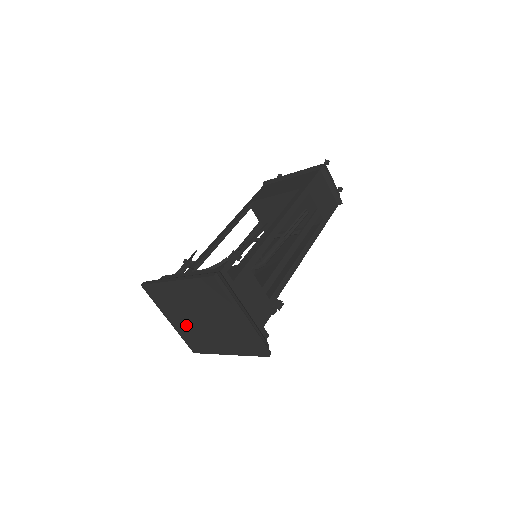
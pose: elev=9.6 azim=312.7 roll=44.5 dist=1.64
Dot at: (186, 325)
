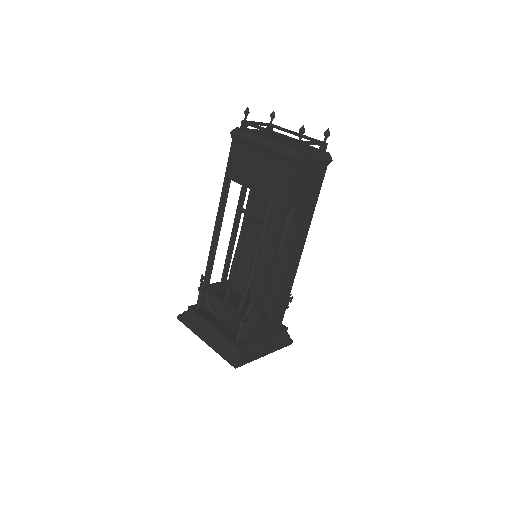
Dot at: occluded
